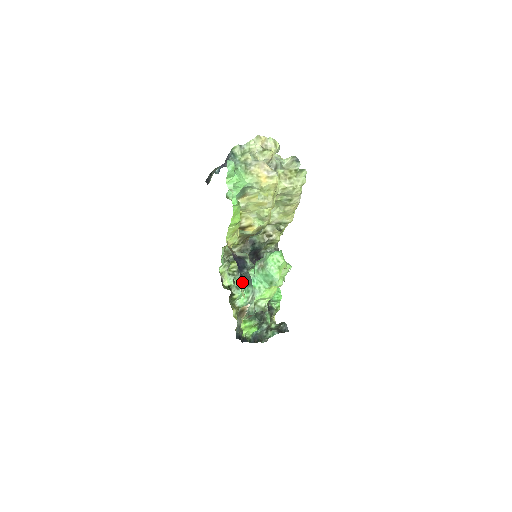
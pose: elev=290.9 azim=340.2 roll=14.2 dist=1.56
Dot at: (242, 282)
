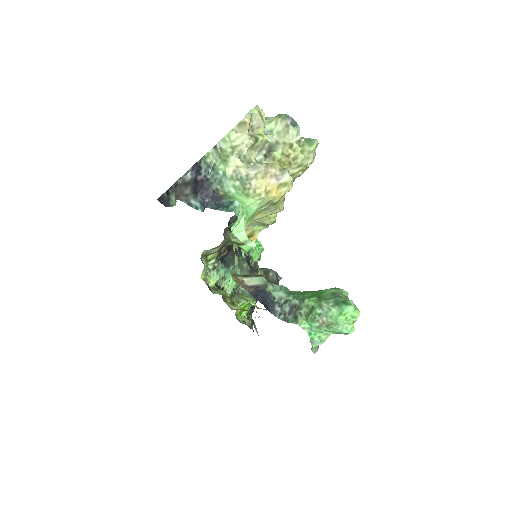
Dot at: (225, 268)
